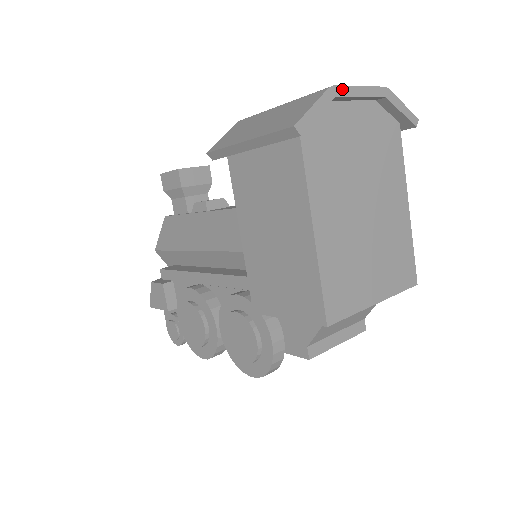
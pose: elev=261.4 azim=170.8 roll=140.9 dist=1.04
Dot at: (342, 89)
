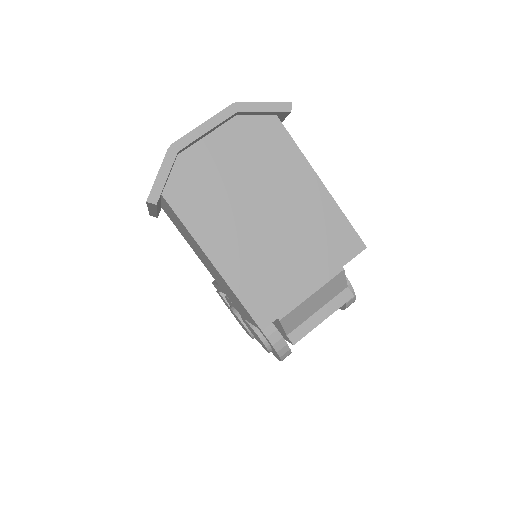
Dot at: (183, 140)
